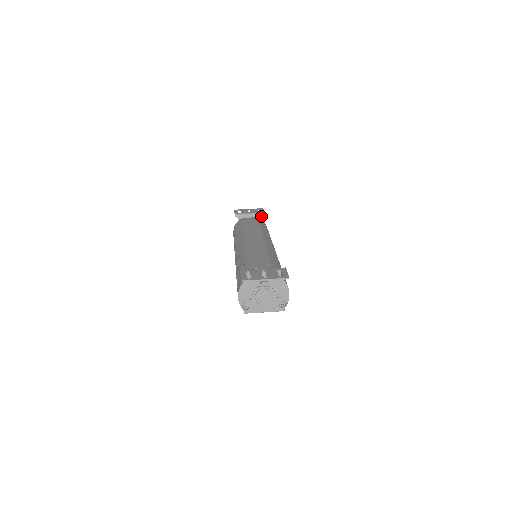
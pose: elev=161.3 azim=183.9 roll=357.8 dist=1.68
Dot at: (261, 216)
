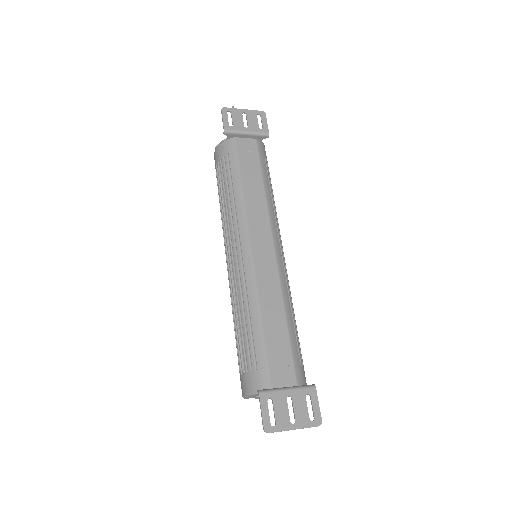
Dot at: (262, 138)
